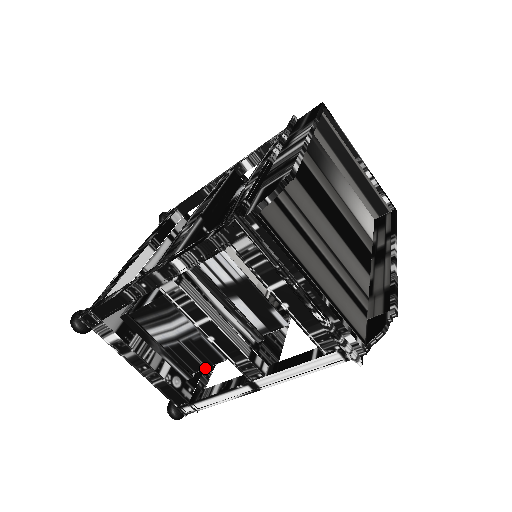
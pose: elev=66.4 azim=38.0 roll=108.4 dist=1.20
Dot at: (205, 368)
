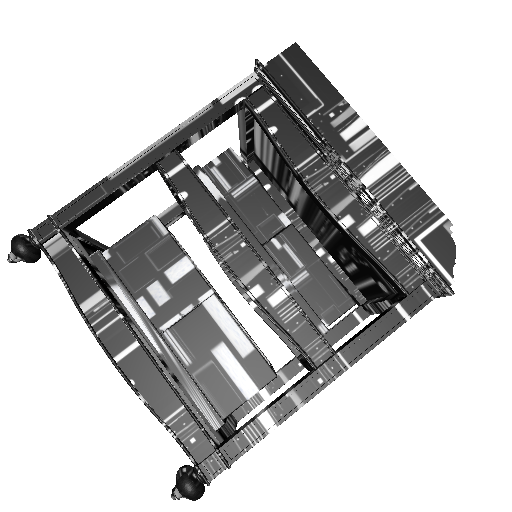
Dot at: occluded
